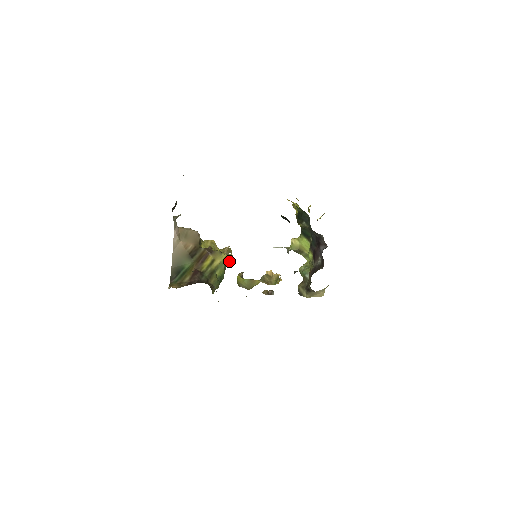
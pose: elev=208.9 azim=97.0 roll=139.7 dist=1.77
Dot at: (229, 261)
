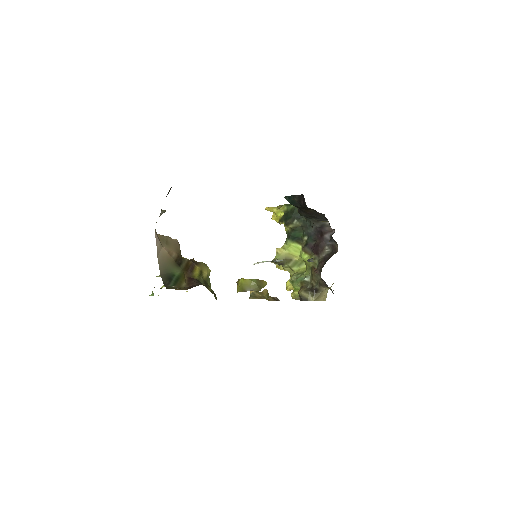
Dot at: occluded
